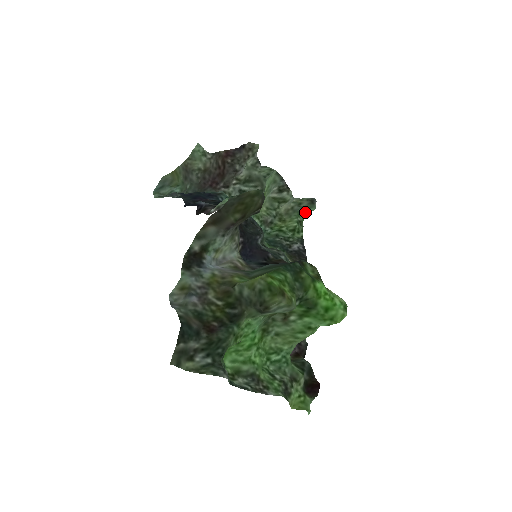
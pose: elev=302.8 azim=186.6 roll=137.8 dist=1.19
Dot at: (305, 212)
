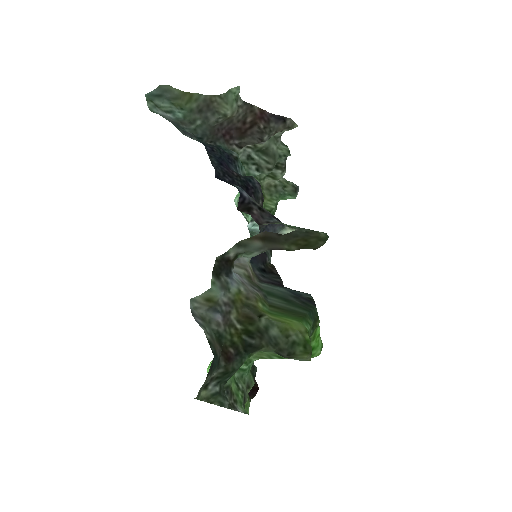
Dot at: (285, 196)
